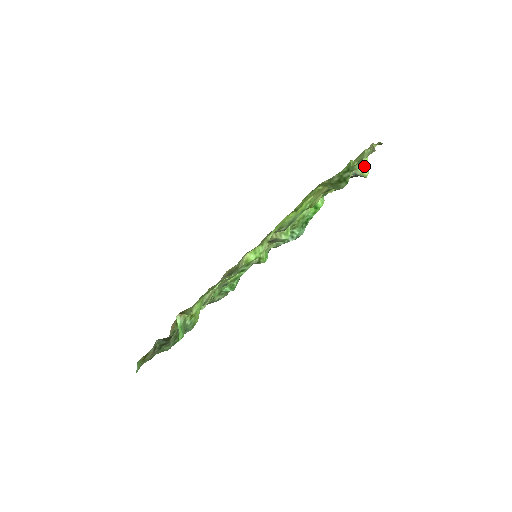
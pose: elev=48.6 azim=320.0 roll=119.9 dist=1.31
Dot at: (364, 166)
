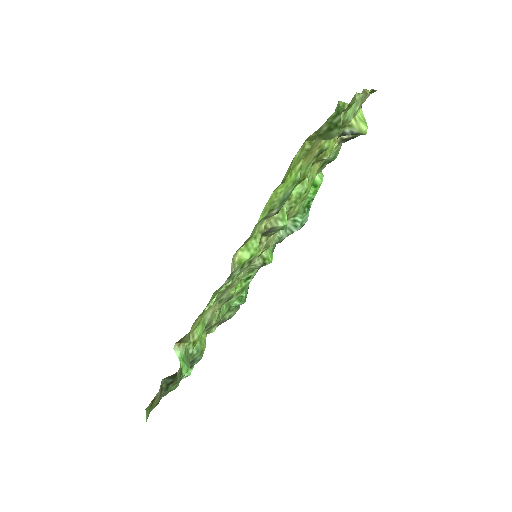
Dot at: (360, 121)
